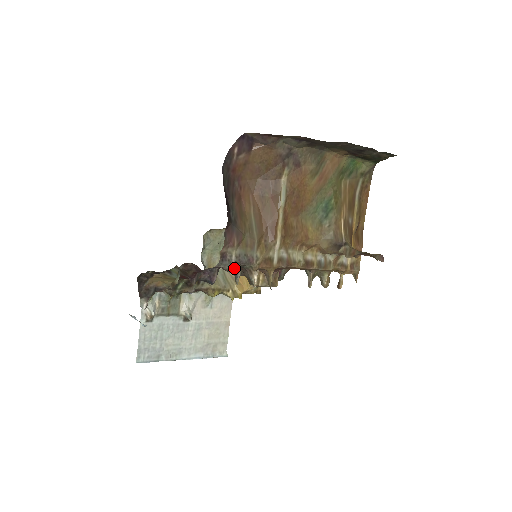
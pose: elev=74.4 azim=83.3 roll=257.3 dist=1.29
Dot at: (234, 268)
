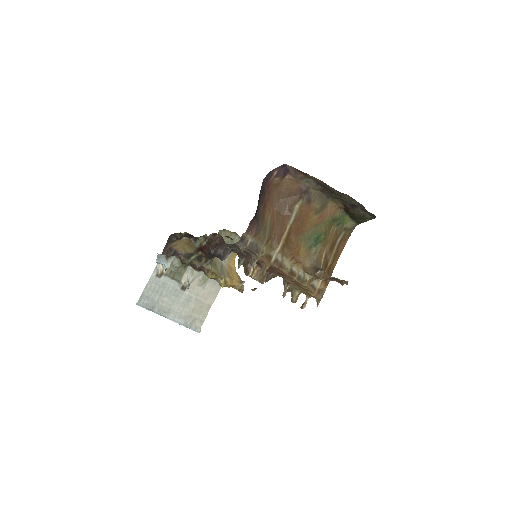
Dot at: (241, 256)
